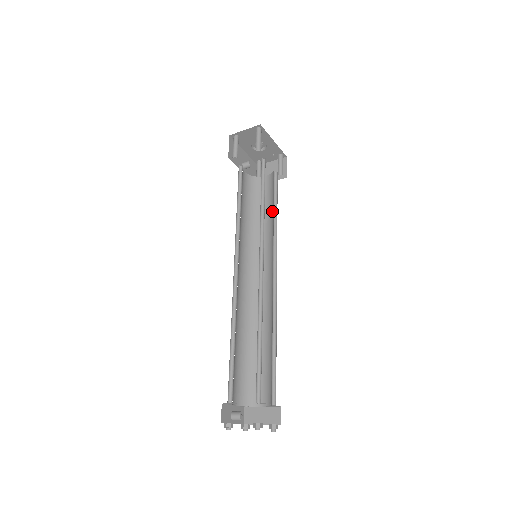
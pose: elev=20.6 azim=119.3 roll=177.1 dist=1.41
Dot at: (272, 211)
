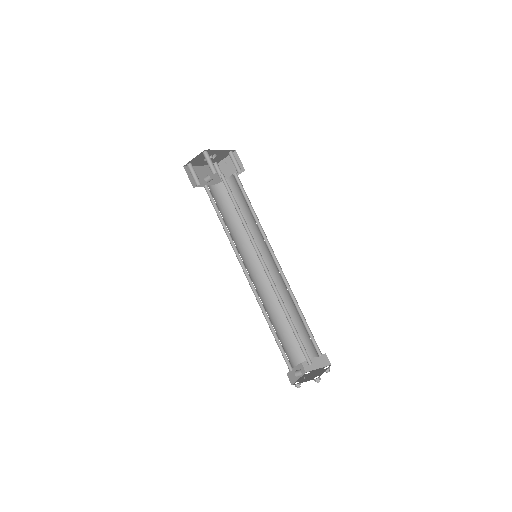
Dot at: (249, 210)
